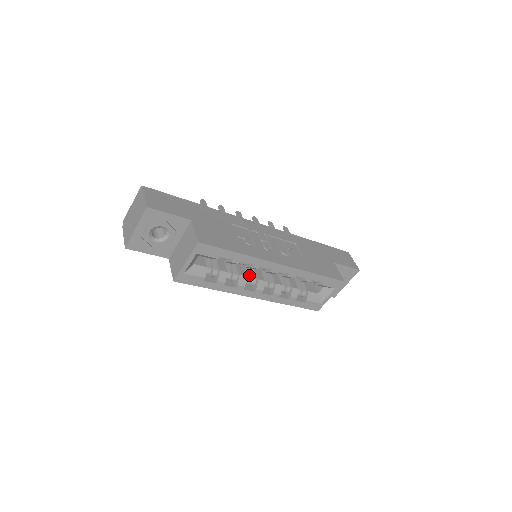
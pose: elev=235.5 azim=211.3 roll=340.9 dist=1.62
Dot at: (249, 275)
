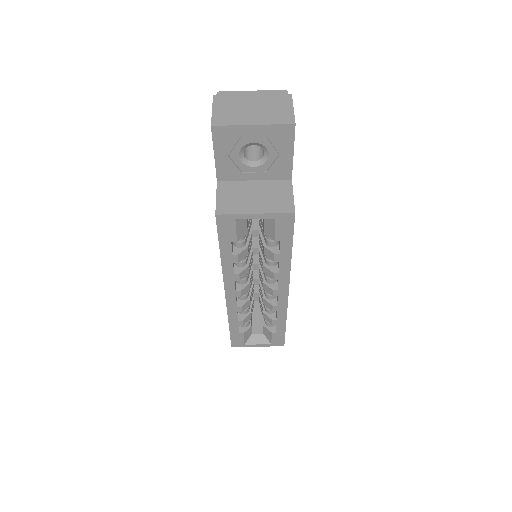
Dot at: occluded
